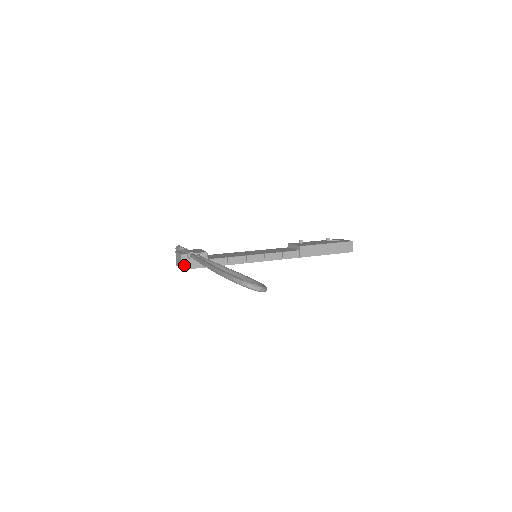
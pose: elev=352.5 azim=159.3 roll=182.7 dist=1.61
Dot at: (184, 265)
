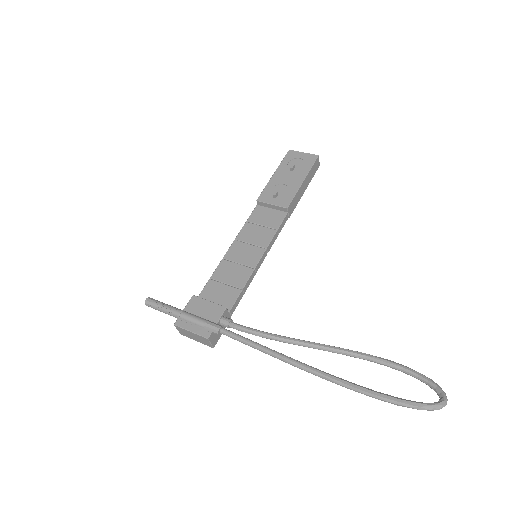
Dot at: (213, 343)
